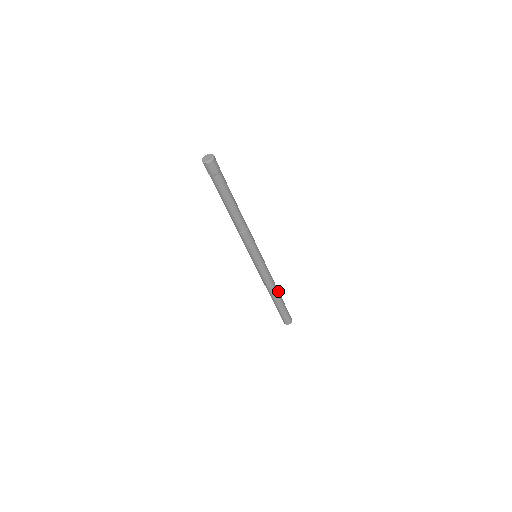
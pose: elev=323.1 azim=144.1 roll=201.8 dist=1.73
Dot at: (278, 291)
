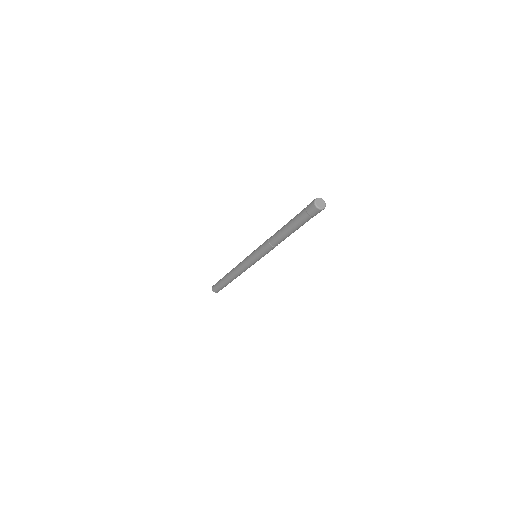
Dot at: occluded
